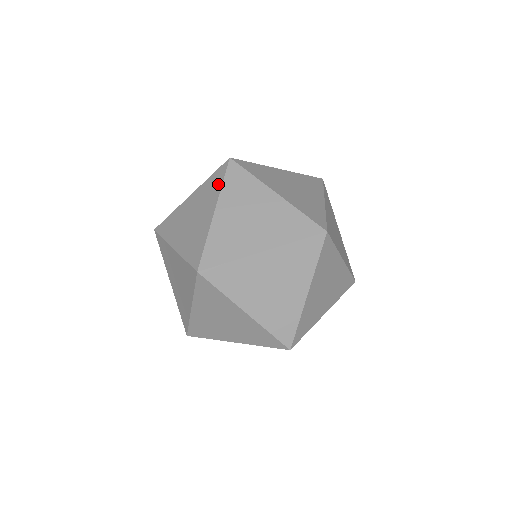
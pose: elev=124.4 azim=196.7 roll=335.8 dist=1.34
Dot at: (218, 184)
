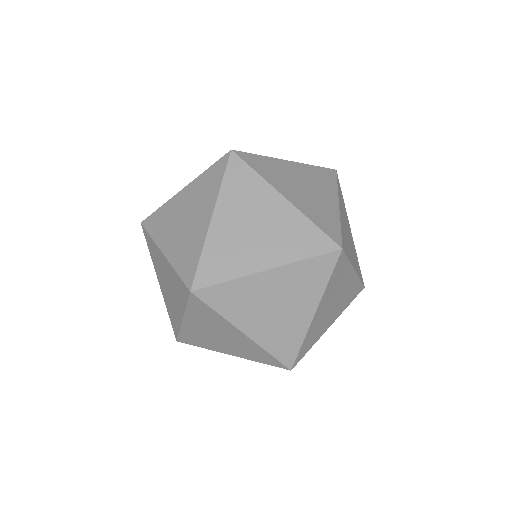
Dot at: occluded
